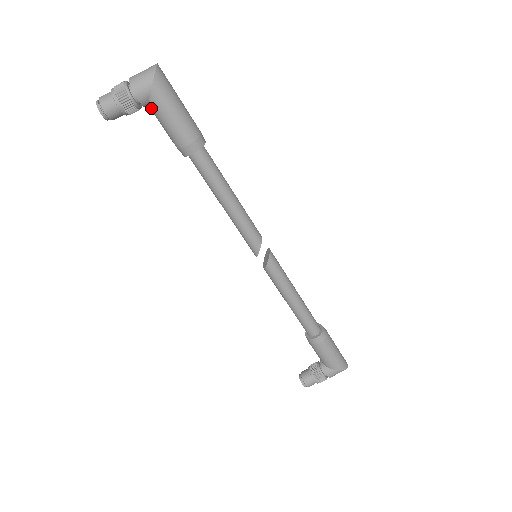
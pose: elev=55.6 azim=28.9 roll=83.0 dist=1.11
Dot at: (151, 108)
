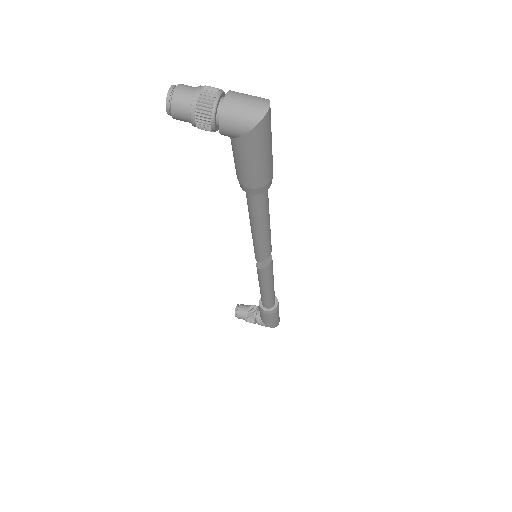
Dot at: (231, 139)
